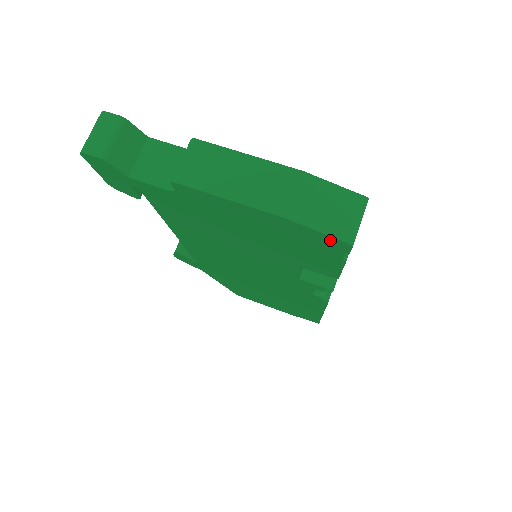
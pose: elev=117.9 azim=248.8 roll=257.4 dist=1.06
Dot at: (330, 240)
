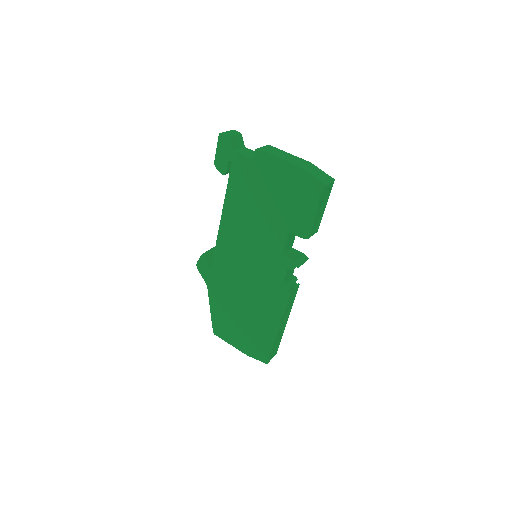
Dot at: (316, 184)
